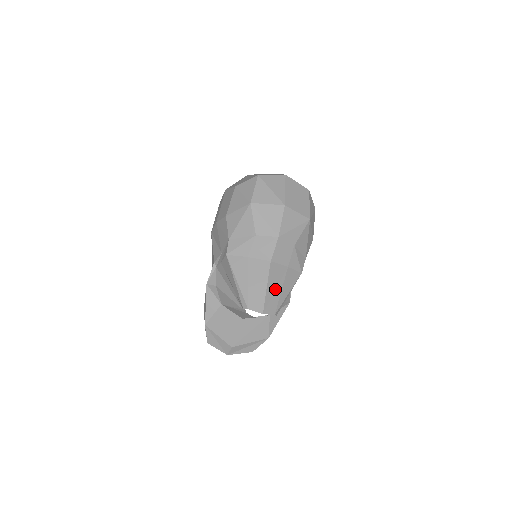
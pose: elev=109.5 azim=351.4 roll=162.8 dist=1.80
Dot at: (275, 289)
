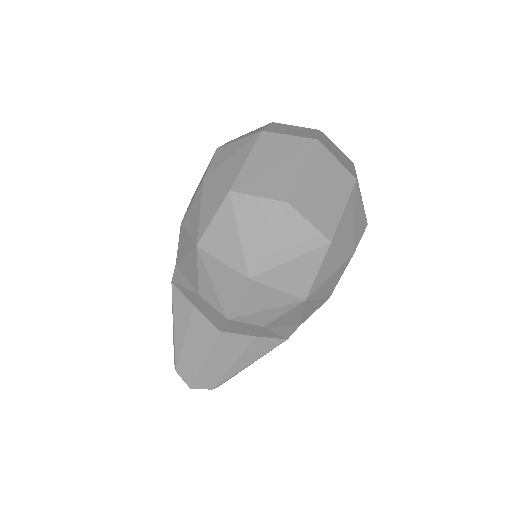
Dot at: (221, 362)
